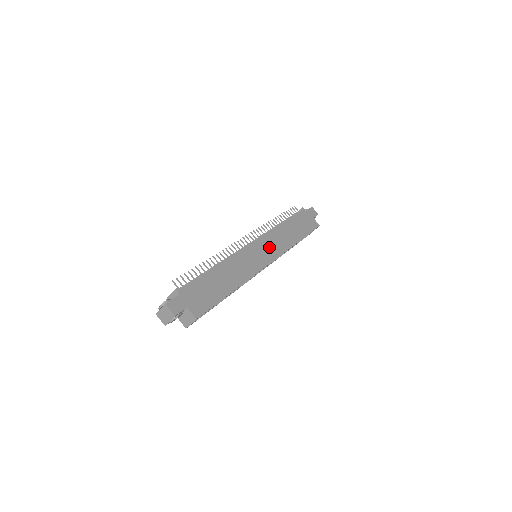
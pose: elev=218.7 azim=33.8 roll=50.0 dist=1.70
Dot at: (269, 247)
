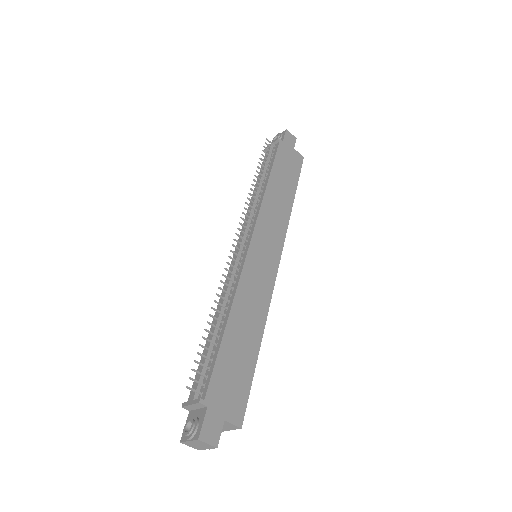
Dot at: (269, 236)
